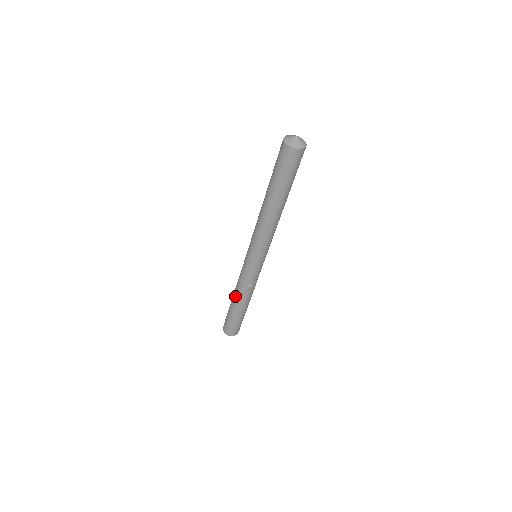
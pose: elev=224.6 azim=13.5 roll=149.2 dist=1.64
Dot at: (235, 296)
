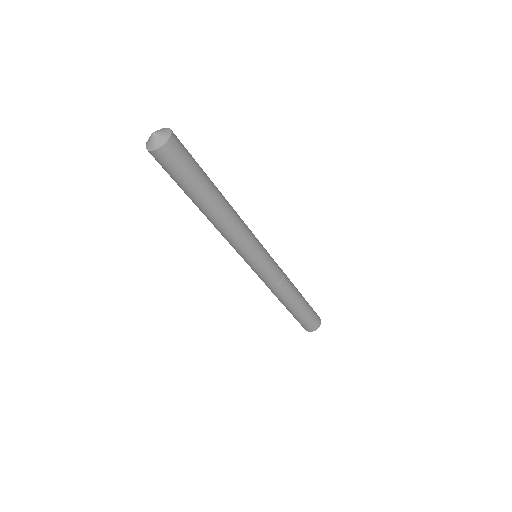
Dot at: occluded
